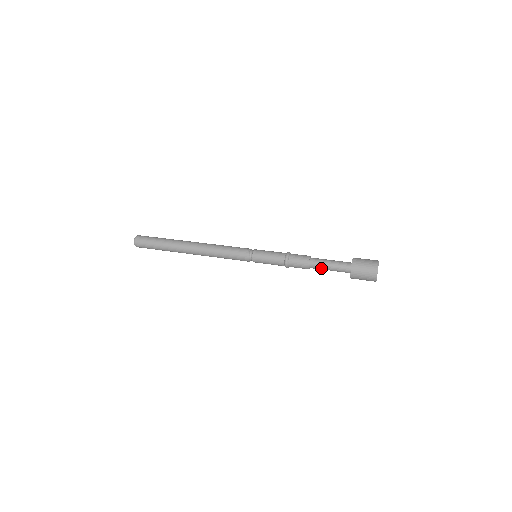
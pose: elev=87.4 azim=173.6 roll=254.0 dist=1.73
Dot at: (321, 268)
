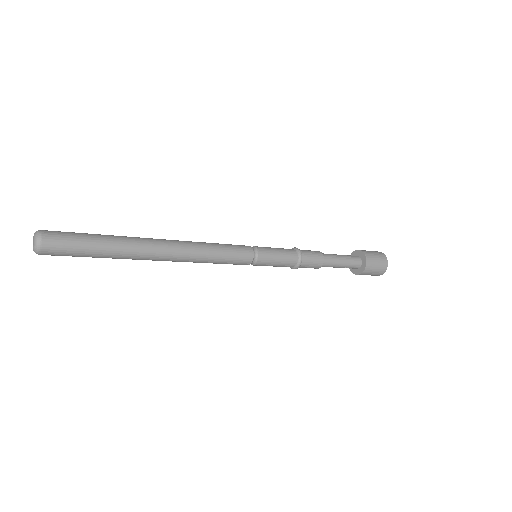
Dot at: (334, 262)
